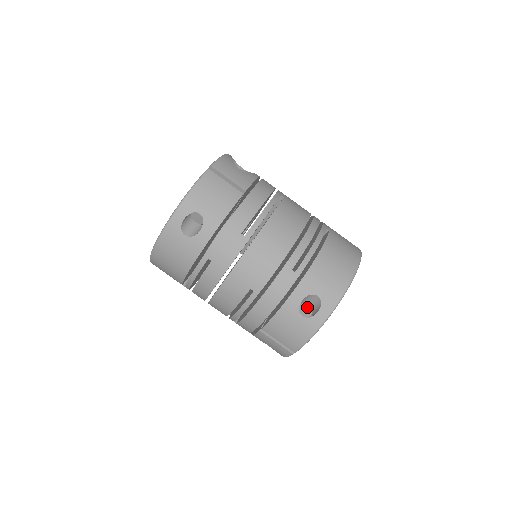
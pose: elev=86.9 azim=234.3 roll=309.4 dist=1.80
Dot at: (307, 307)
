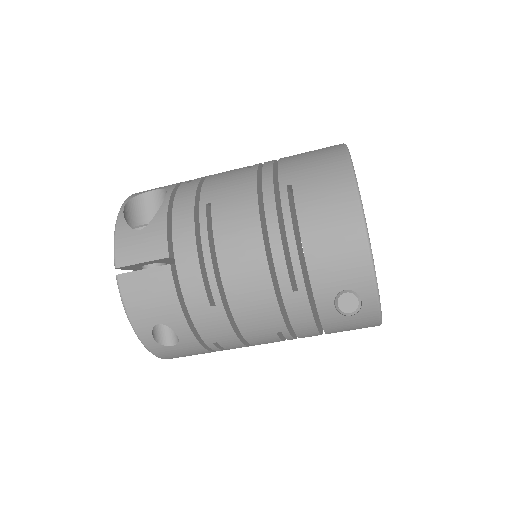
Dot at: (347, 296)
